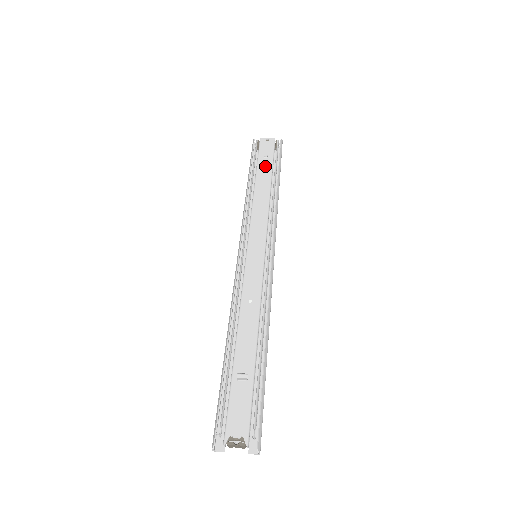
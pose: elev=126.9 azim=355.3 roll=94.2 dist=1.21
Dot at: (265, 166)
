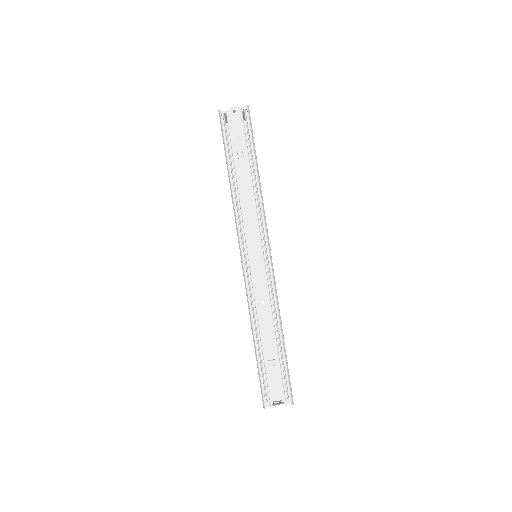
Dot at: (241, 152)
